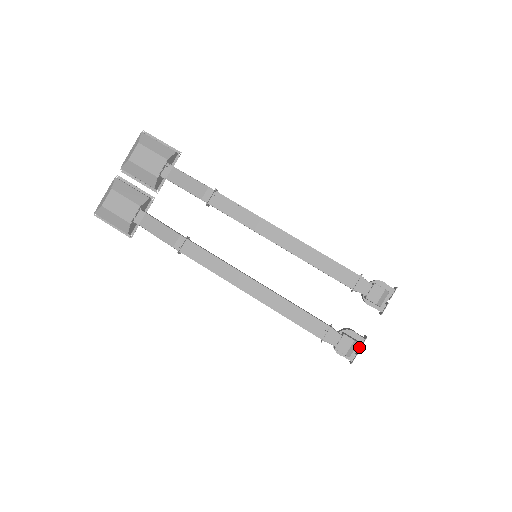
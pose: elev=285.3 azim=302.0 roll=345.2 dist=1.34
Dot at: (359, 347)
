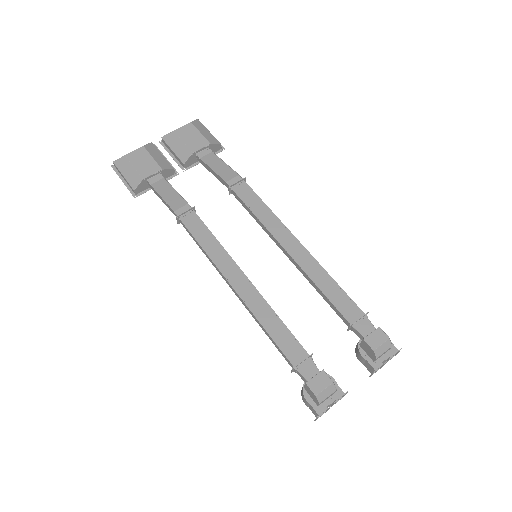
Dot at: (334, 402)
